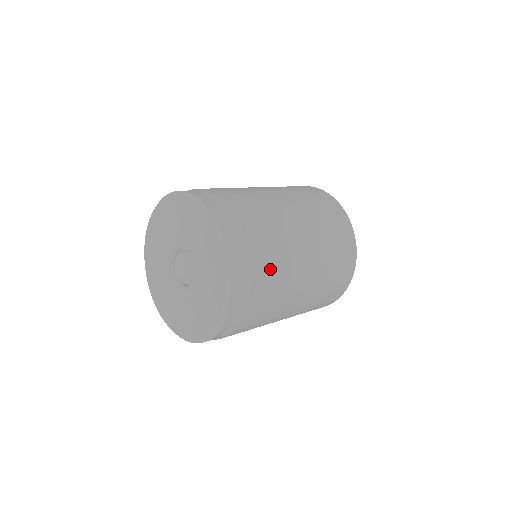
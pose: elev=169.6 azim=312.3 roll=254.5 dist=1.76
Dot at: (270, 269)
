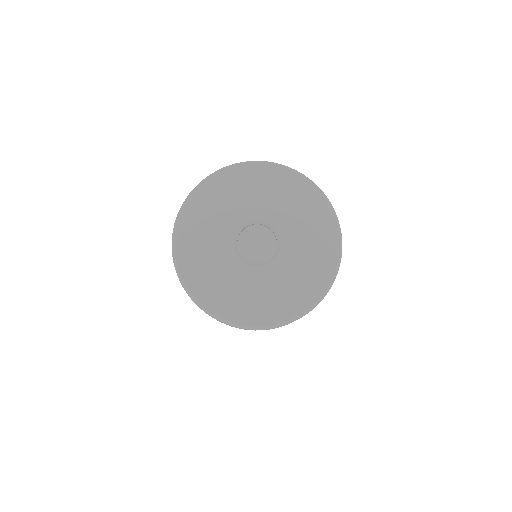
Dot at: occluded
